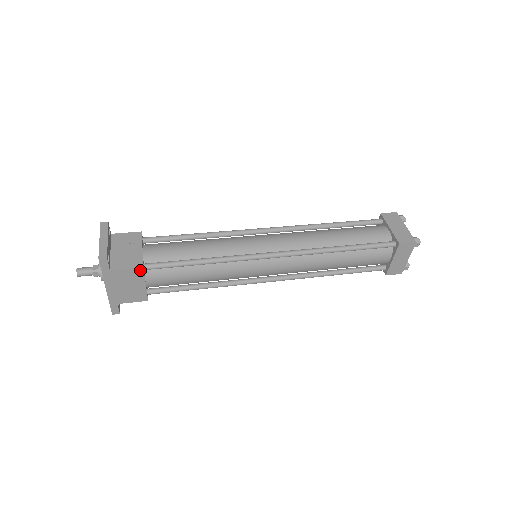
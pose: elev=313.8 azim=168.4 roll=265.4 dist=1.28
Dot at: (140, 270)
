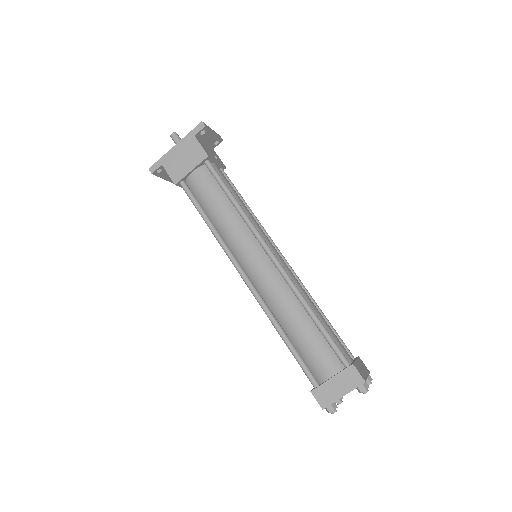
Dot at: (204, 156)
